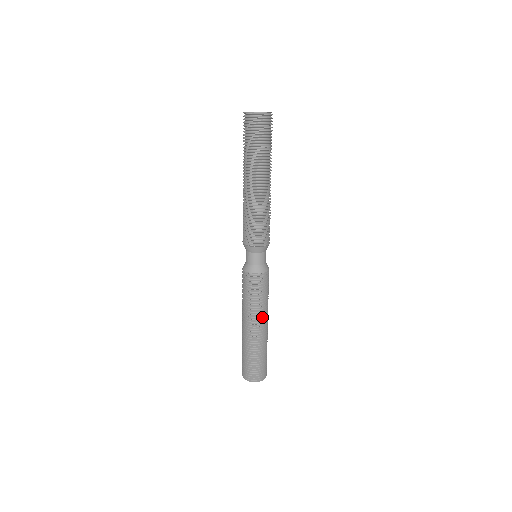
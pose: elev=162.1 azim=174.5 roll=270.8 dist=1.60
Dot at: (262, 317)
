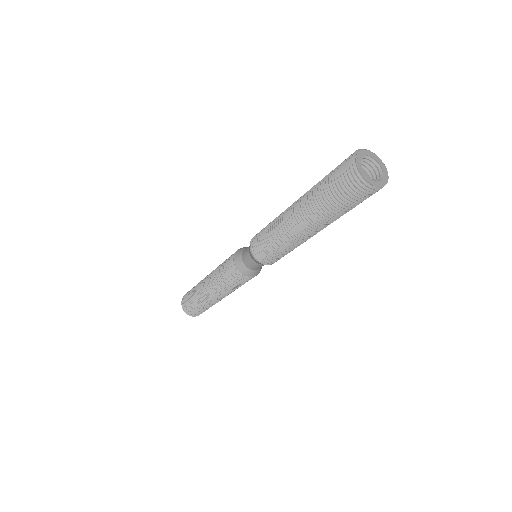
Dot at: (226, 294)
